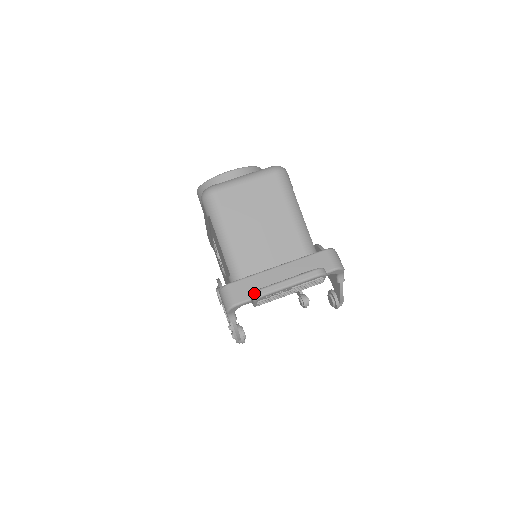
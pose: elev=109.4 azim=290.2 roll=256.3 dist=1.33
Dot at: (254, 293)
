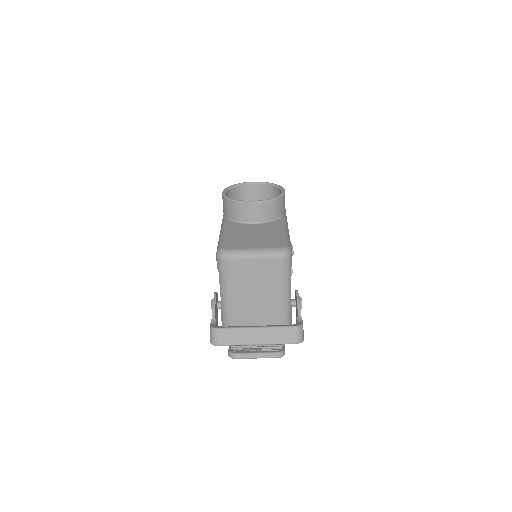
Dot at: (230, 354)
